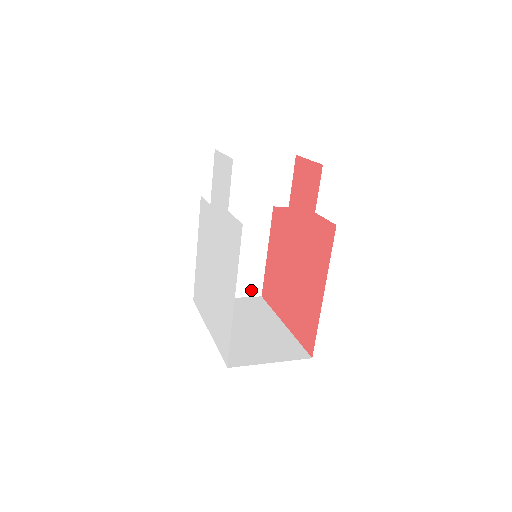
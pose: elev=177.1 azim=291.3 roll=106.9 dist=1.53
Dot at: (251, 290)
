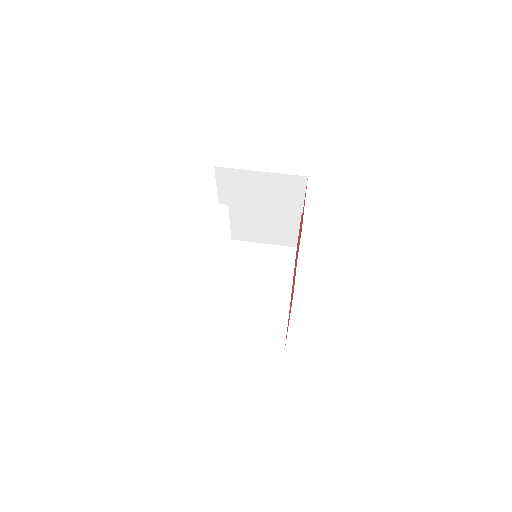
Dot at: (286, 242)
